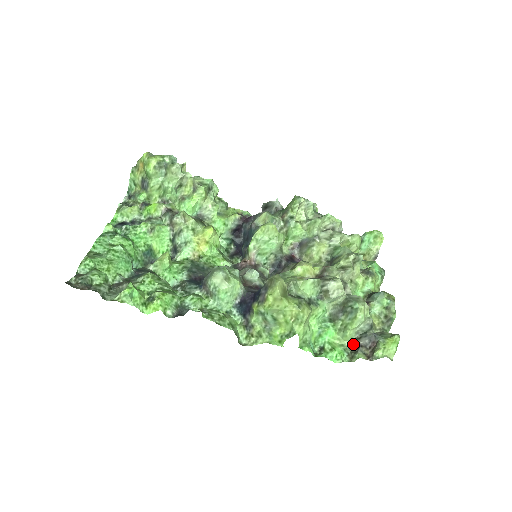
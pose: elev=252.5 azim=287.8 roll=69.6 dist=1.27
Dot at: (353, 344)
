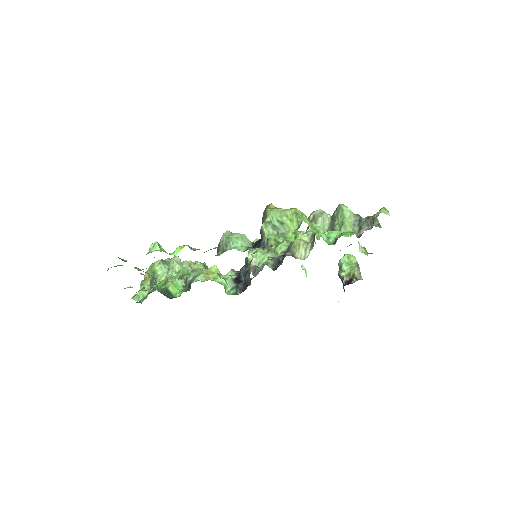
Dot at: (359, 237)
